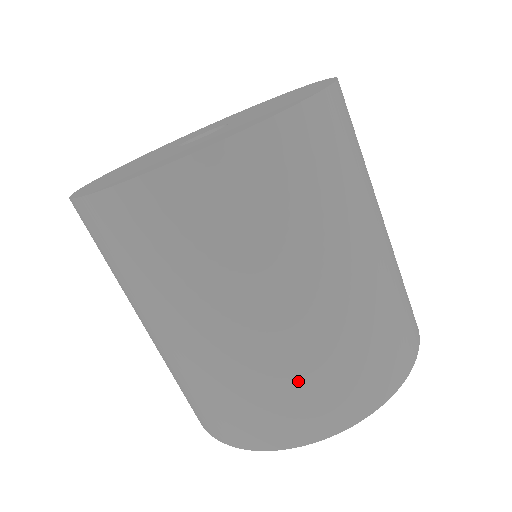
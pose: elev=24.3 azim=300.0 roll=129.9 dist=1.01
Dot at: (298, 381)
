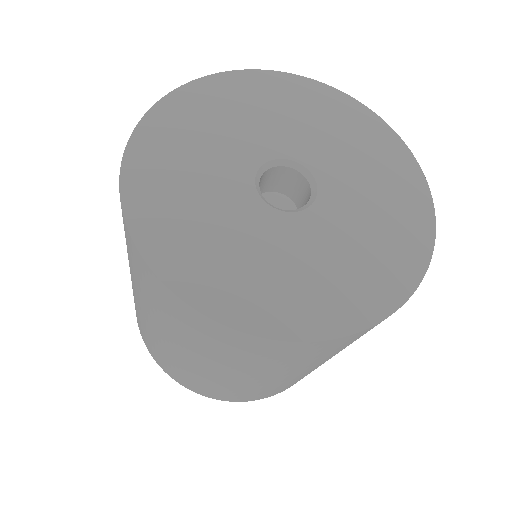
Dot at: (289, 384)
